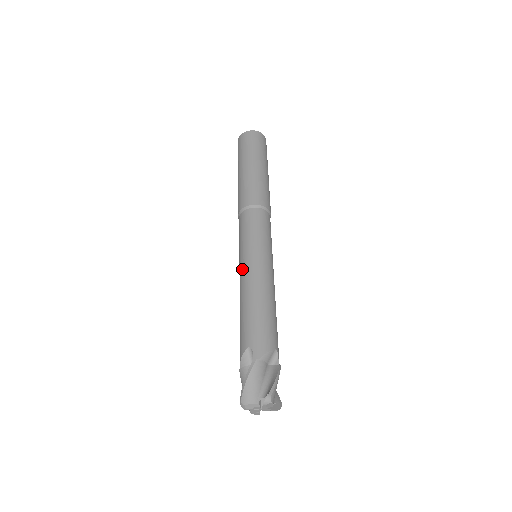
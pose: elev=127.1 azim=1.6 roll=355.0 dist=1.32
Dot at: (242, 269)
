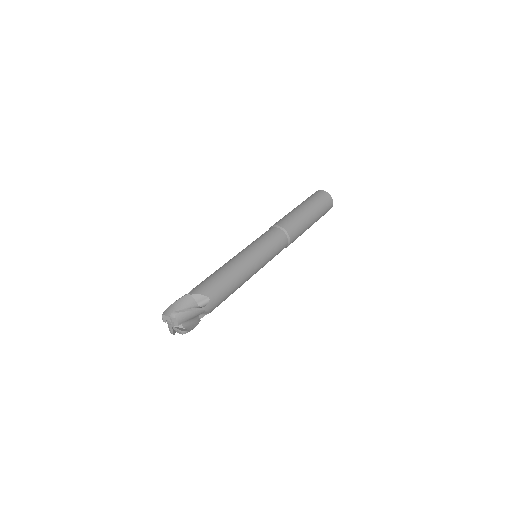
Dot at: occluded
